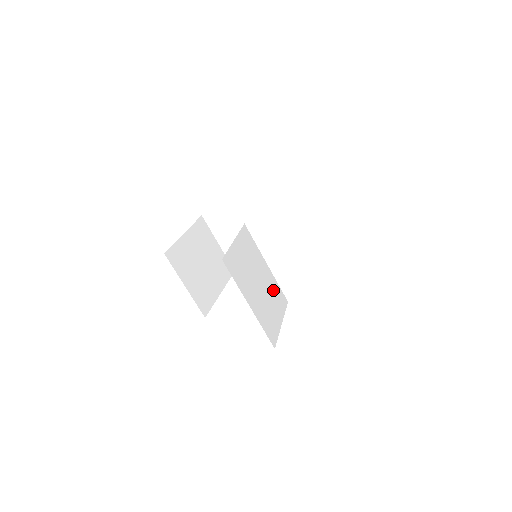
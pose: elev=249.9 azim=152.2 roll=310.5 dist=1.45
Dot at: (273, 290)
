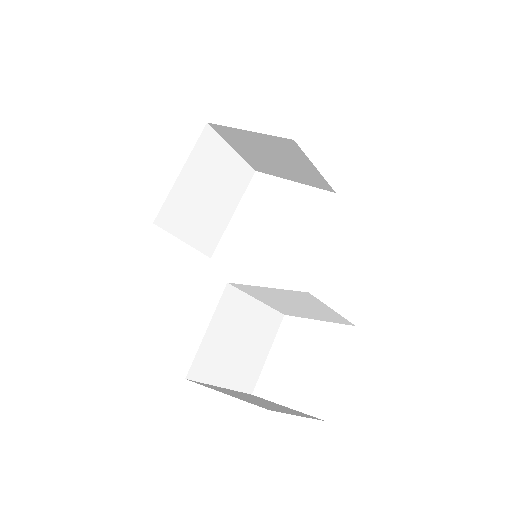
Dot at: (262, 326)
